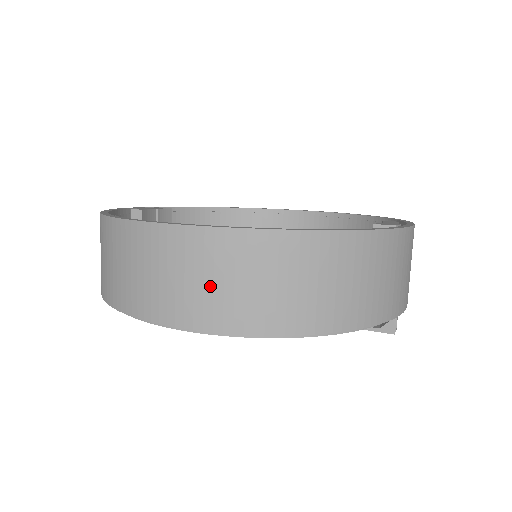
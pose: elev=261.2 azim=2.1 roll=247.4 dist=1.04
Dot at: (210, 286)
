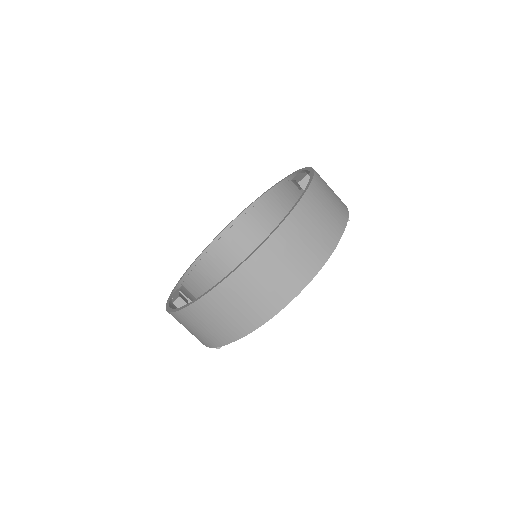
Dot at: (285, 269)
